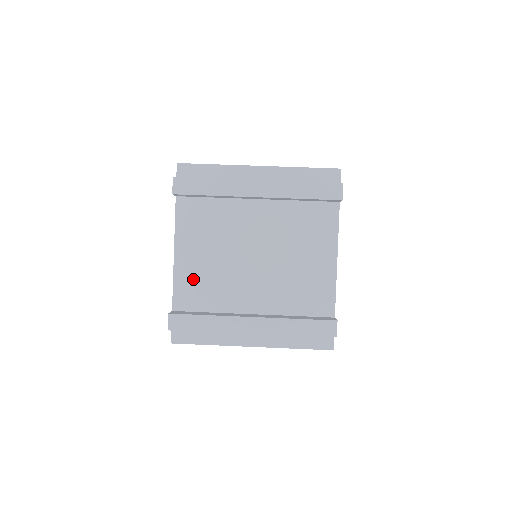
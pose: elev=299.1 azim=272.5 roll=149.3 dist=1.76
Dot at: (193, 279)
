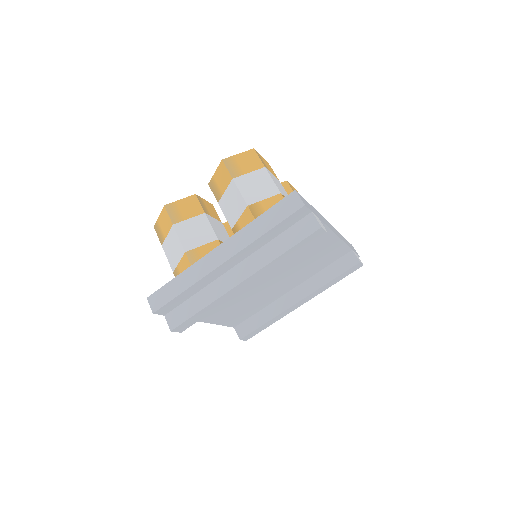
Dot at: (234, 316)
